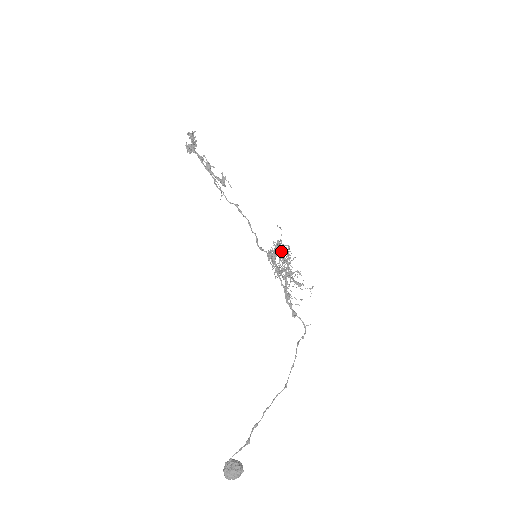
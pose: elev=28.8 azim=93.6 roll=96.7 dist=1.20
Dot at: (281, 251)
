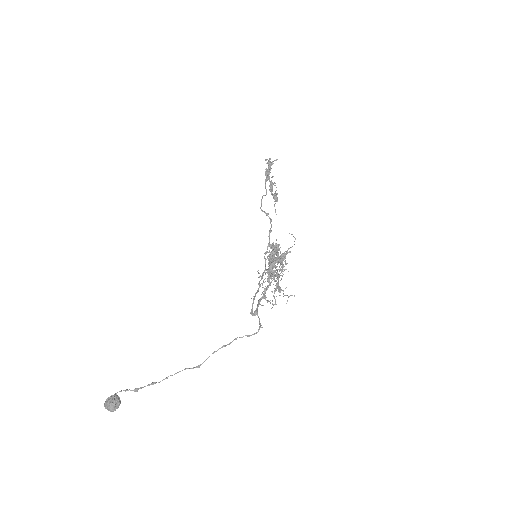
Dot at: (272, 252)
